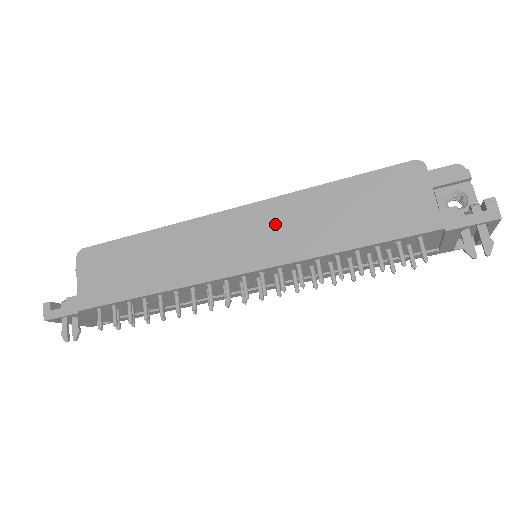
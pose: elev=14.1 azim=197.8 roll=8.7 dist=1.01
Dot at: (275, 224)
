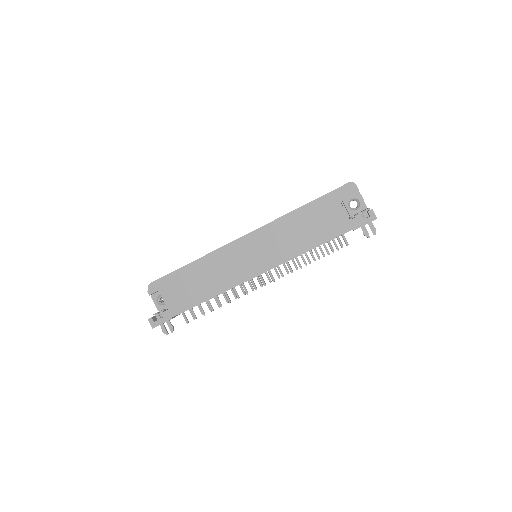
Dot at: (269, 245)
